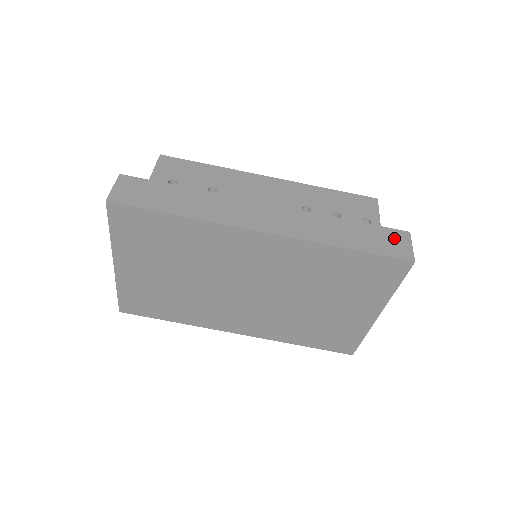
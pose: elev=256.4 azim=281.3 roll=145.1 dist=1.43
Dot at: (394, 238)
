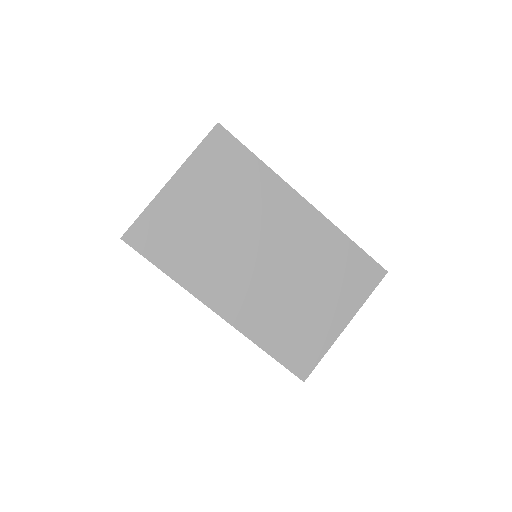
Dot at: occluded
